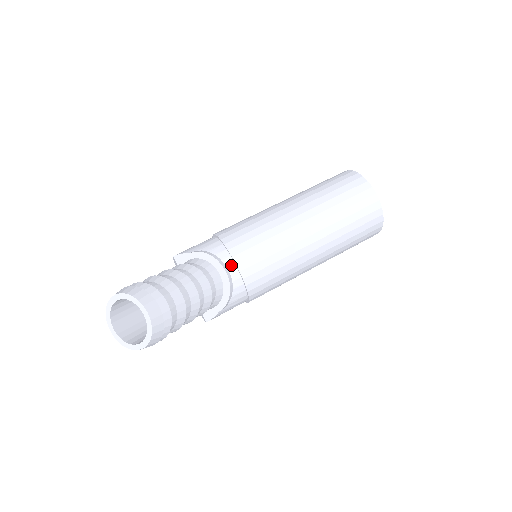
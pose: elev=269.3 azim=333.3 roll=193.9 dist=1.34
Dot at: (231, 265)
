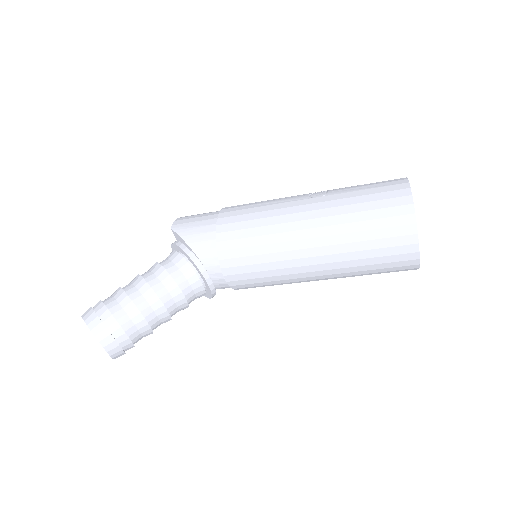
Dot at: (219, 273)
